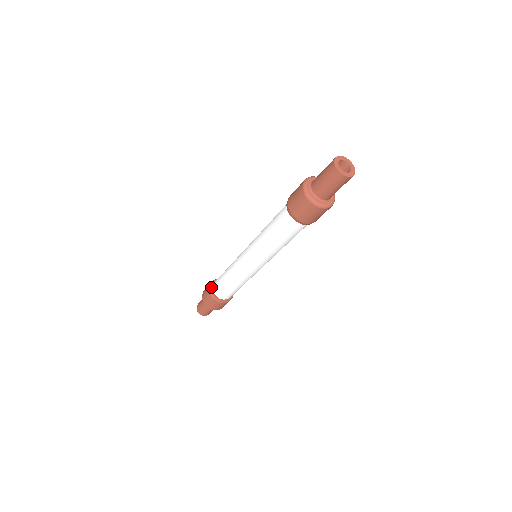
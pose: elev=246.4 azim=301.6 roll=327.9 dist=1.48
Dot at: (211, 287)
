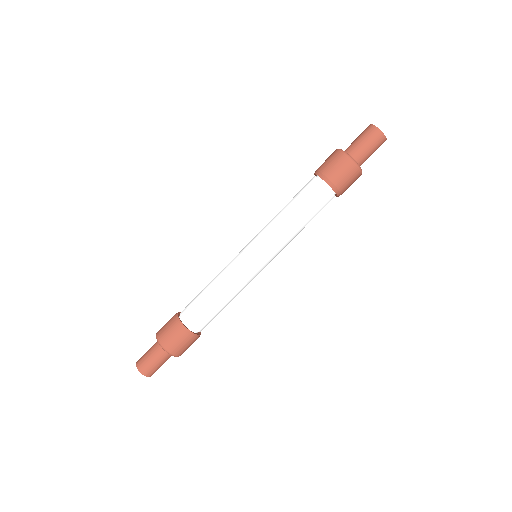
Dot at: (178, 312)
